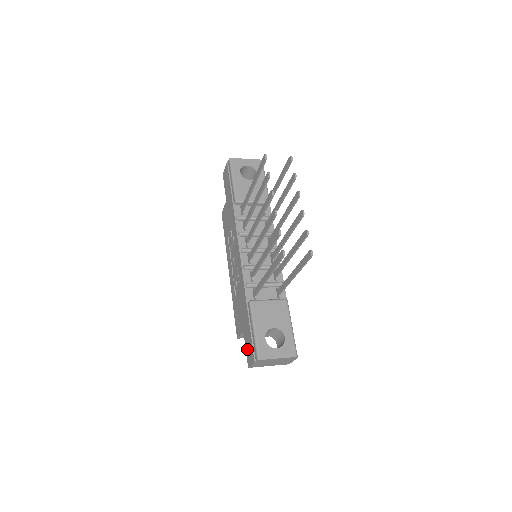
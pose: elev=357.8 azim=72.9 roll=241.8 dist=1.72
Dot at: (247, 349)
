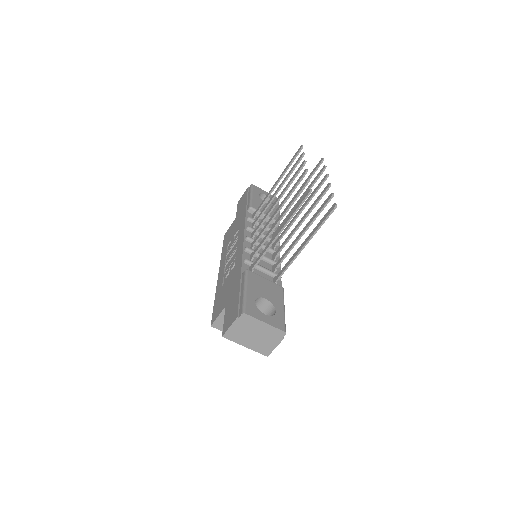
Dot at: (227, 317)
